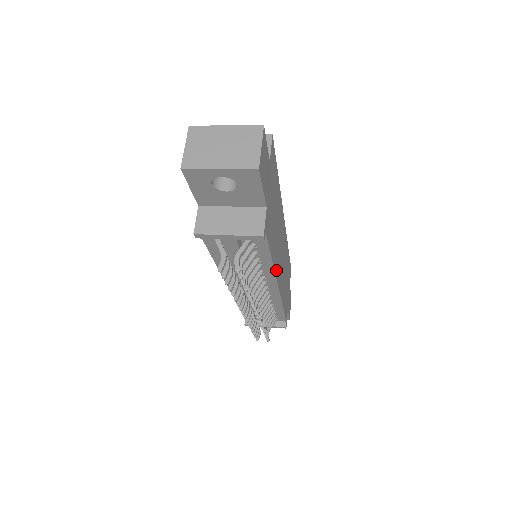
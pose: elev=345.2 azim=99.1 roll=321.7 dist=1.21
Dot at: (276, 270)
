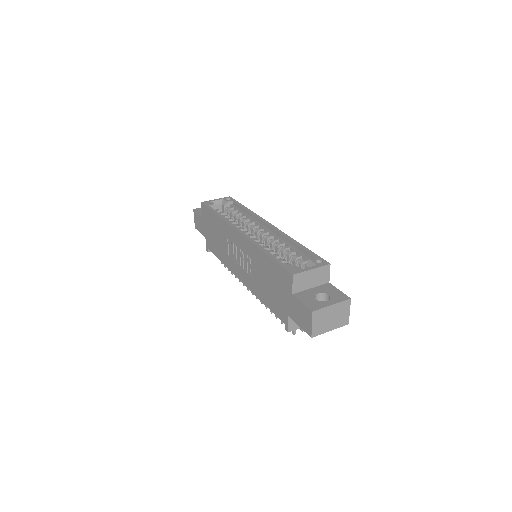
Dot at: occluded
